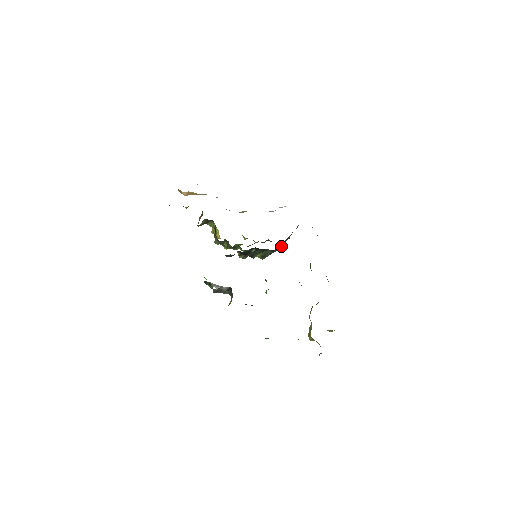
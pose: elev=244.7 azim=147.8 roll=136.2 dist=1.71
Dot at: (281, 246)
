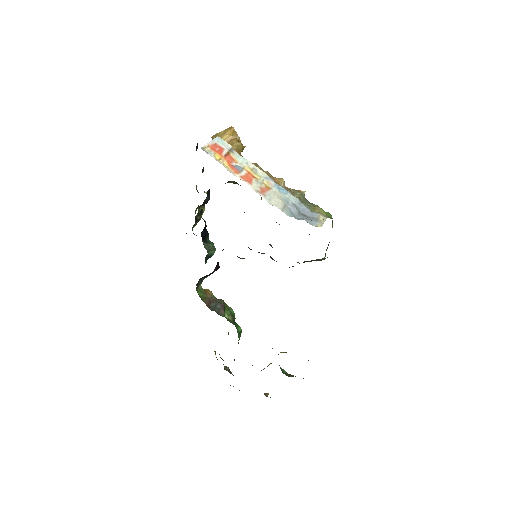
Dot at: occluded
